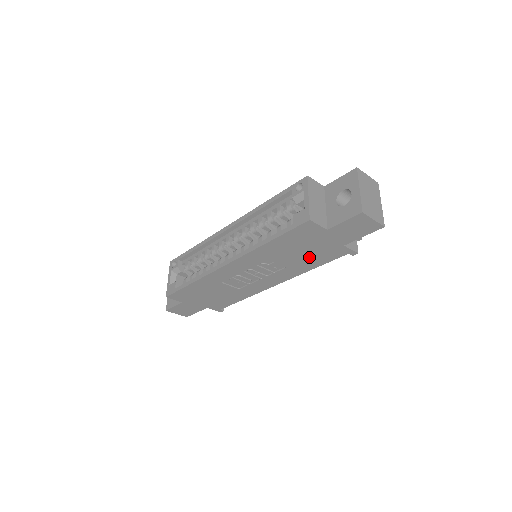
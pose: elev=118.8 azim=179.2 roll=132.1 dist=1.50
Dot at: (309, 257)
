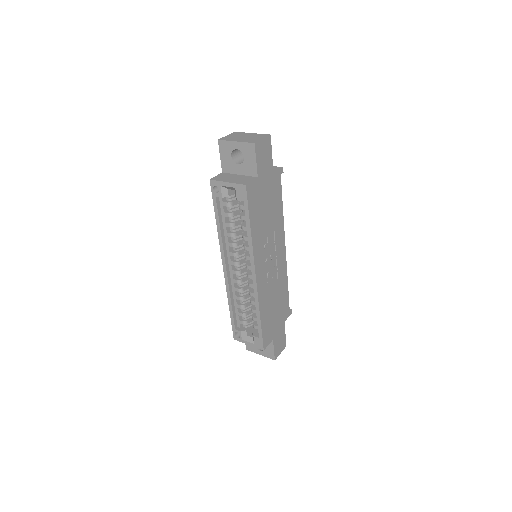
Dot at: (273, 206)
